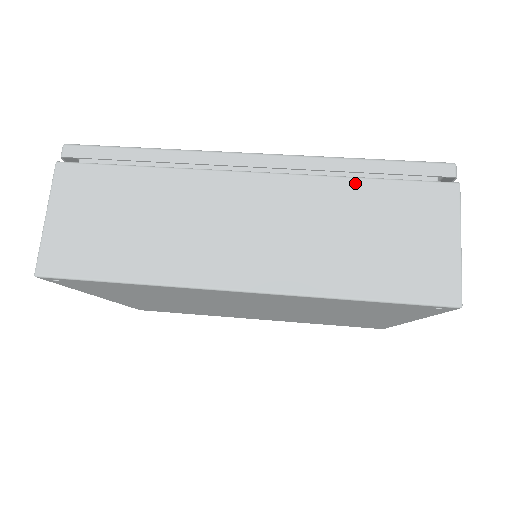
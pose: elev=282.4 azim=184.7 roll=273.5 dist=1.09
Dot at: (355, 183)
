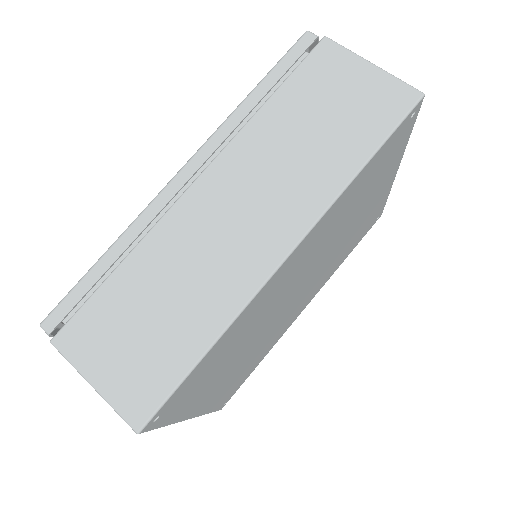
Dot at: (267, 108)
